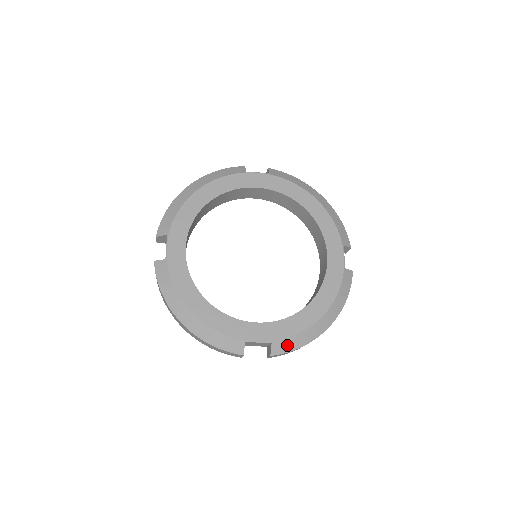
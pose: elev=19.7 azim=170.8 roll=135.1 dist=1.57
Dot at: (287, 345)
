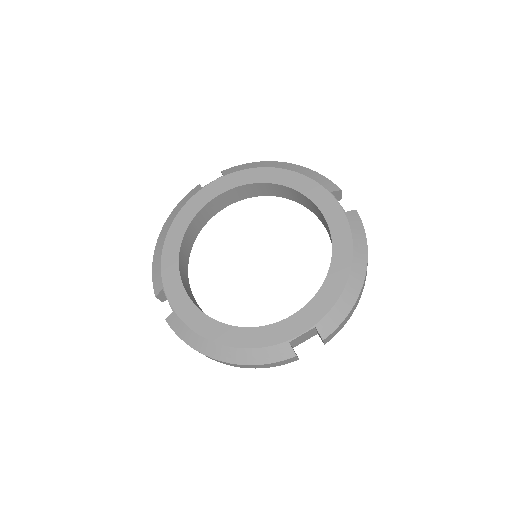
Dot at: (332, 320)
